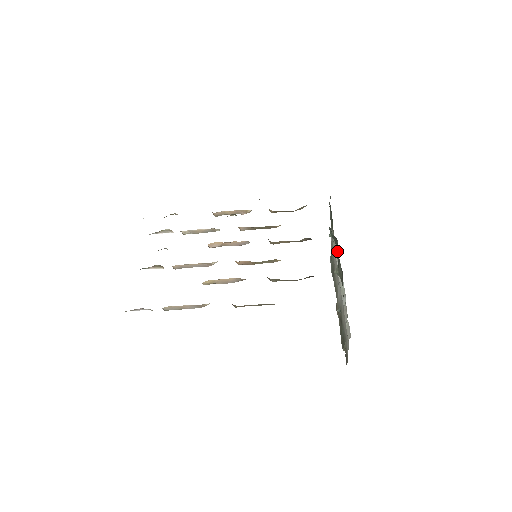
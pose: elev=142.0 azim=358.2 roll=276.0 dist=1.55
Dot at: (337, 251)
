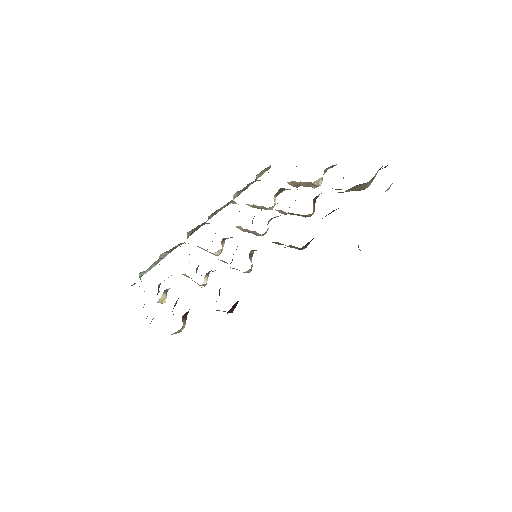
Dot at: occluded
